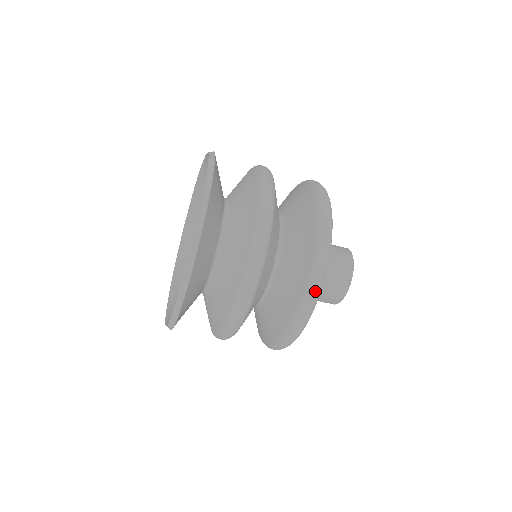
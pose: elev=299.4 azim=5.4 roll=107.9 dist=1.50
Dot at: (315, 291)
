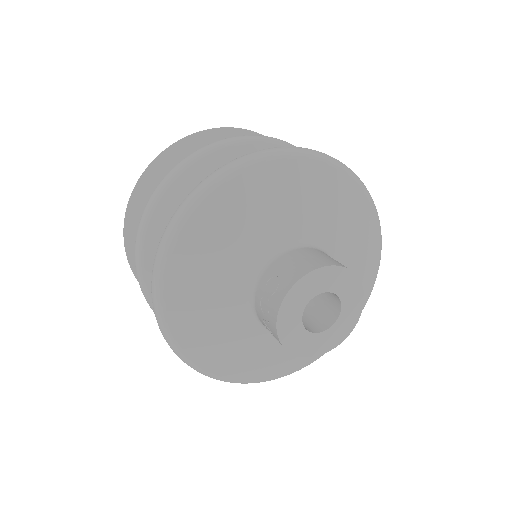
Dot at: (196, 190)
